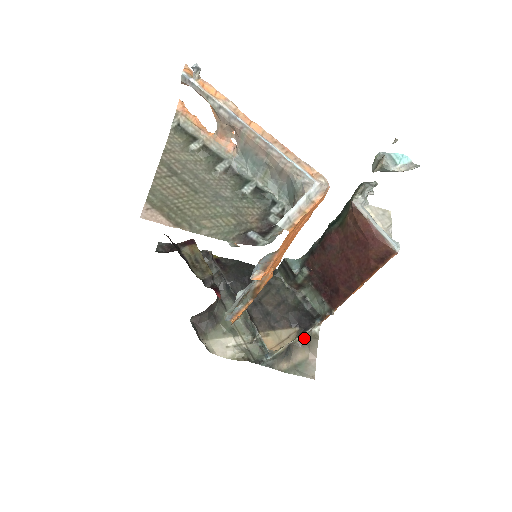
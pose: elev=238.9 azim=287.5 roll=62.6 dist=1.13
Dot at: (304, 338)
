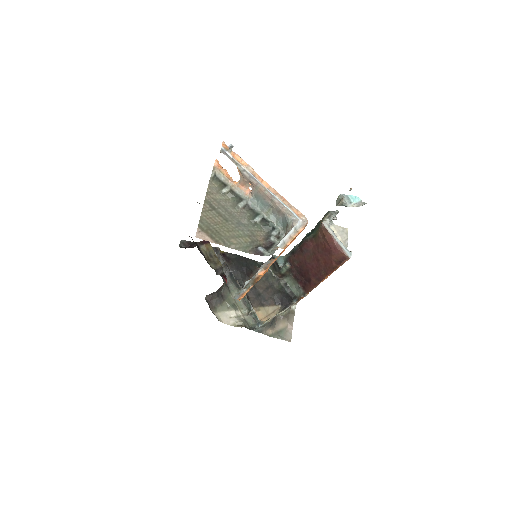
Dot at: (285, 313)
